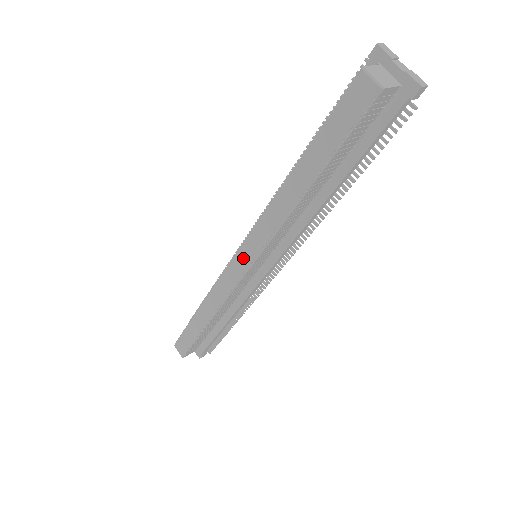
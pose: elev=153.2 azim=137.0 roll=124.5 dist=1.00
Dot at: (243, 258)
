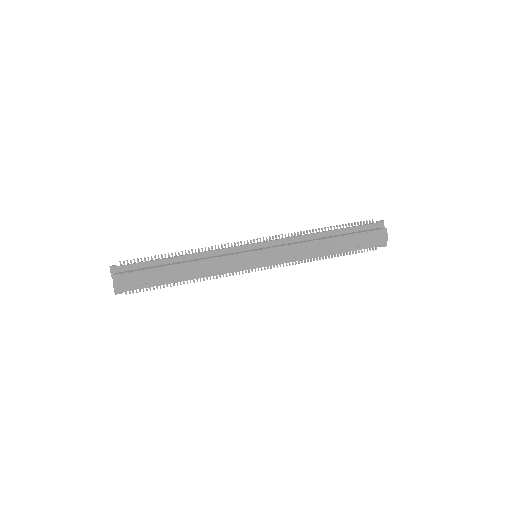
Dot at: (263, 255)
